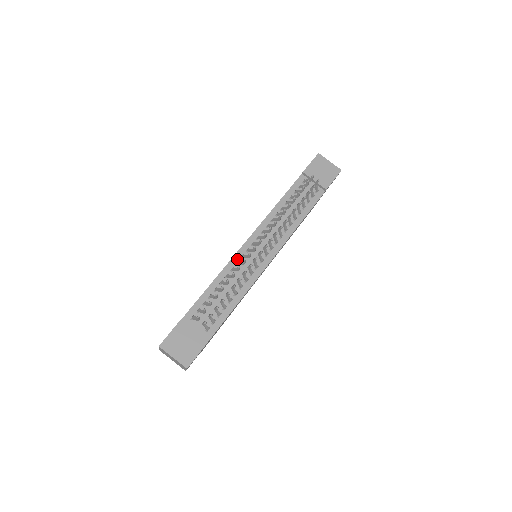
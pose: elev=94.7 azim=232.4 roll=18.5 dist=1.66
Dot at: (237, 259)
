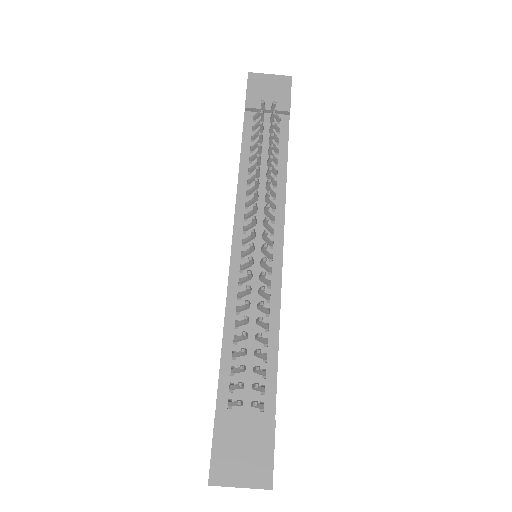
Dot at: (236, 277)
